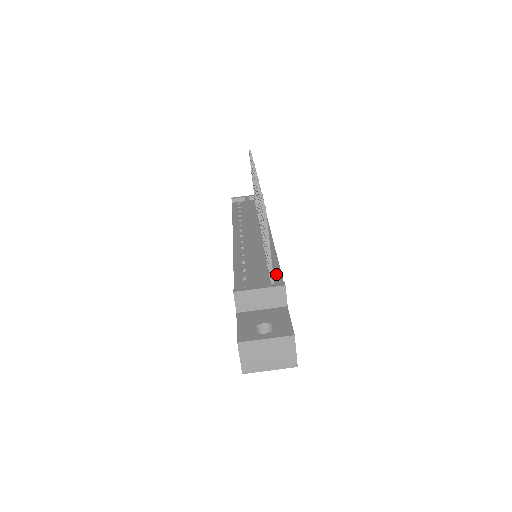
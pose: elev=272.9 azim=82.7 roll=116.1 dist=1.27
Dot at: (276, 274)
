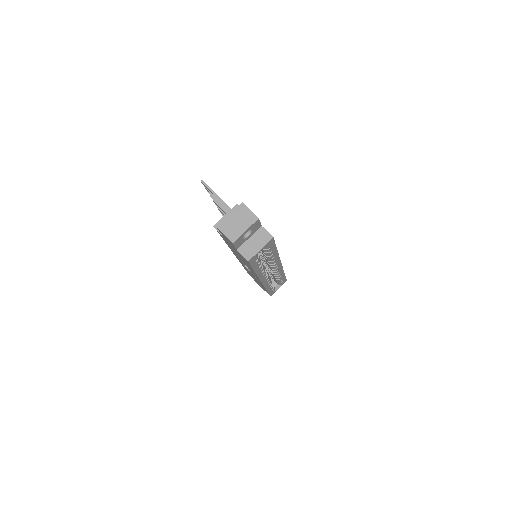
Dot at: occluded
